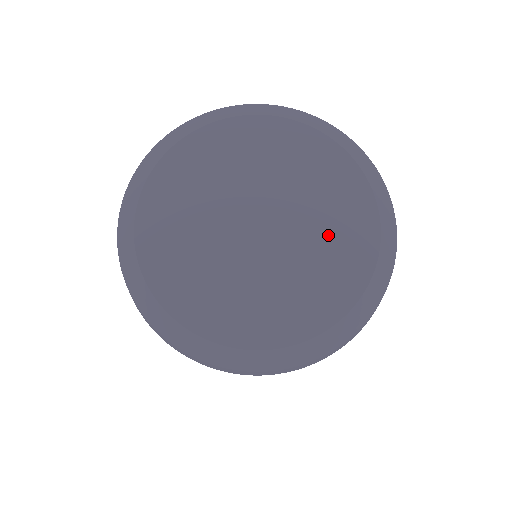
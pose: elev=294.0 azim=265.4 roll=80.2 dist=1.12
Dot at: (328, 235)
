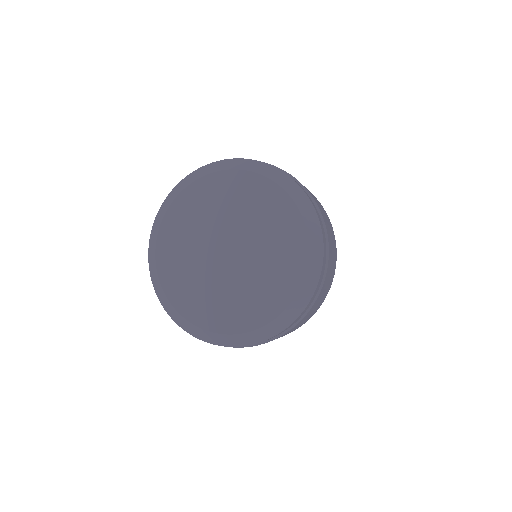
Dot at: (272, 240)
